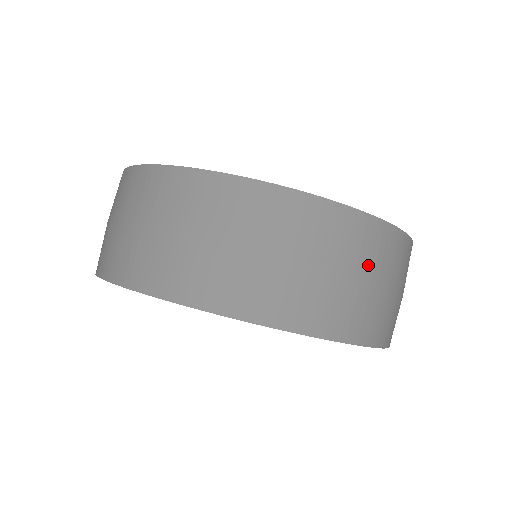
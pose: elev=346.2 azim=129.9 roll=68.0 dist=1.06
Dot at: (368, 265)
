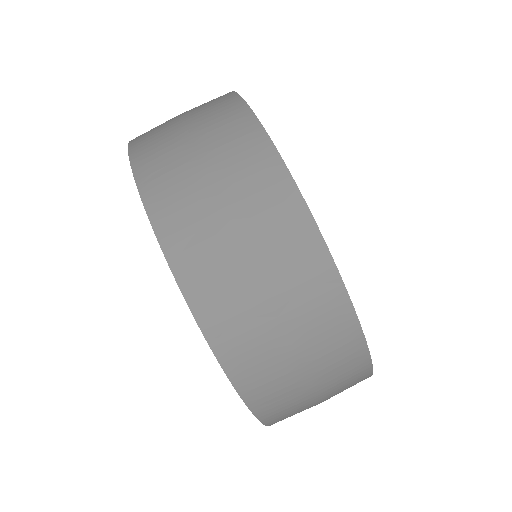
Dot at: (266, 251)
